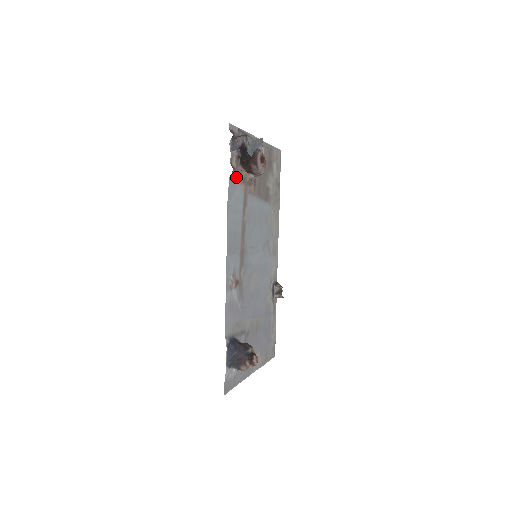
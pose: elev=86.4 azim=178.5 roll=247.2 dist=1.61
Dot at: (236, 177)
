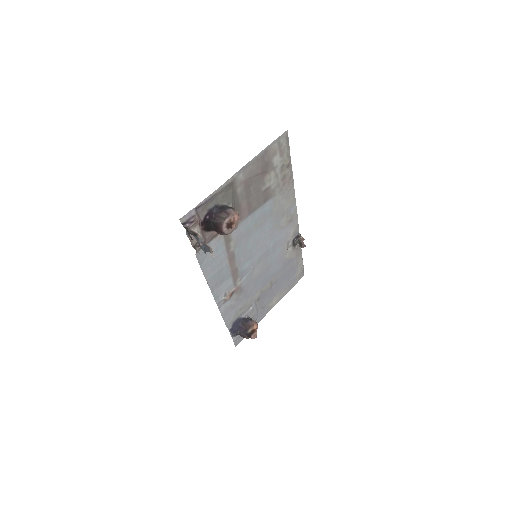
Dot at: (206, 243)
